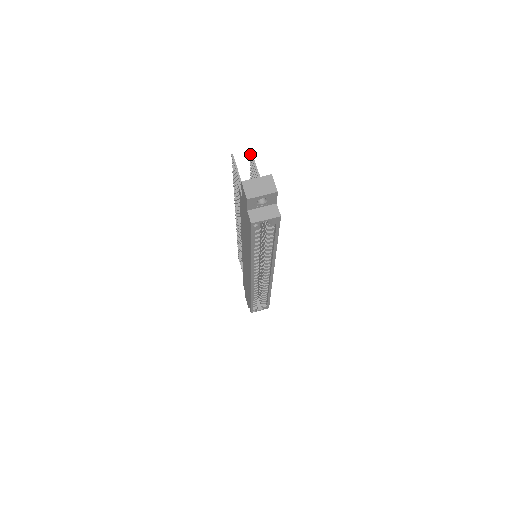
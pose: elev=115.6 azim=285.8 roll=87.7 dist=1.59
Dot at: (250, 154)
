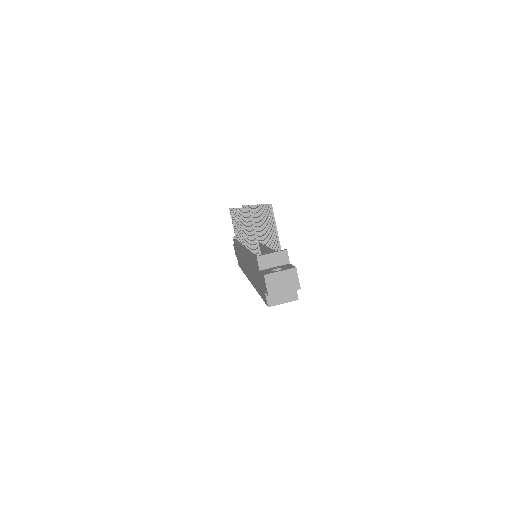
Dot at: (270, 208)
